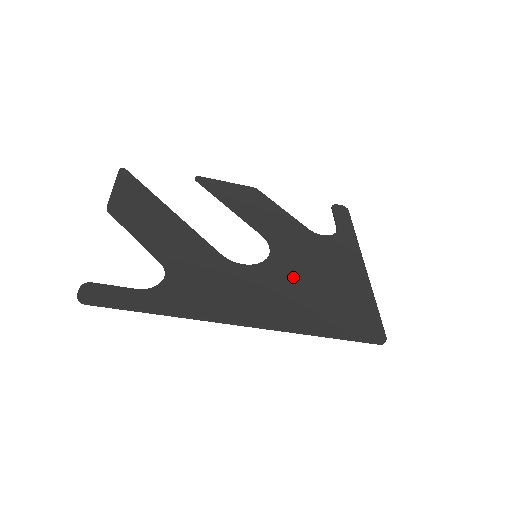
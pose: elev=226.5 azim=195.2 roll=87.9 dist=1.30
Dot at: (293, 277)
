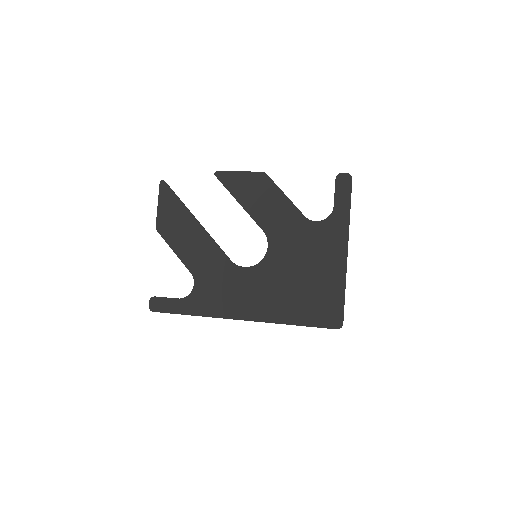
Dot at: (281, 274)
